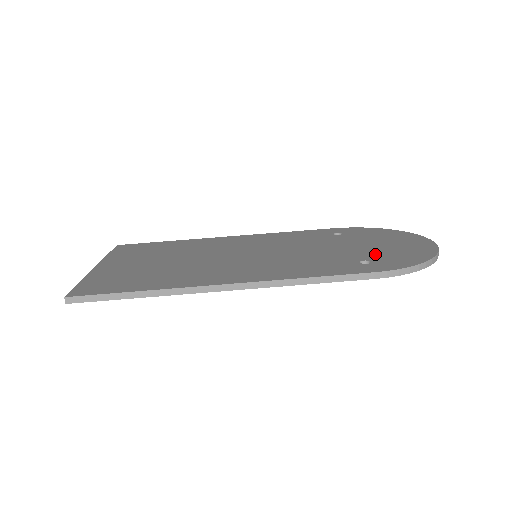
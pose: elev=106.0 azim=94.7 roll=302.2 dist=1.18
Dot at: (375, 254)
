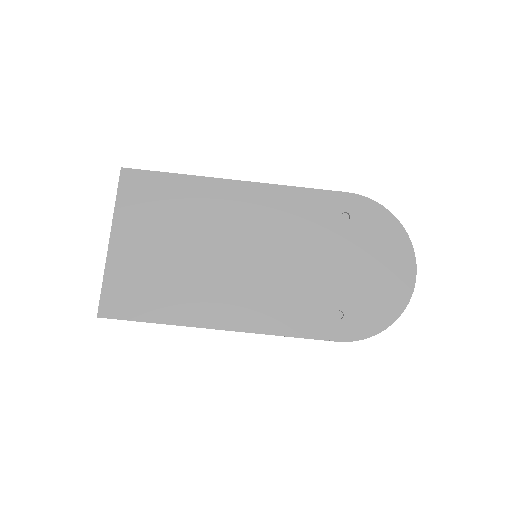
Dot at: (354, 297)
